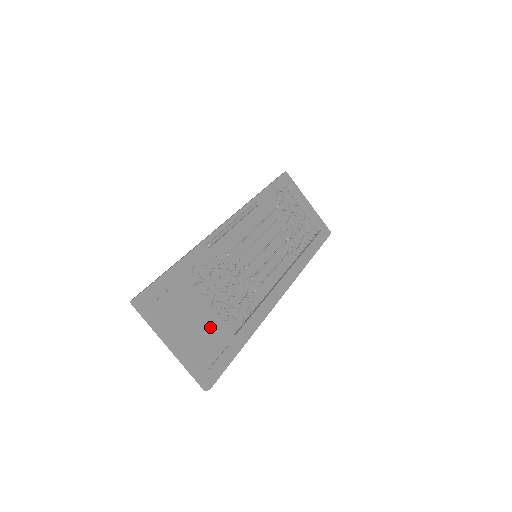
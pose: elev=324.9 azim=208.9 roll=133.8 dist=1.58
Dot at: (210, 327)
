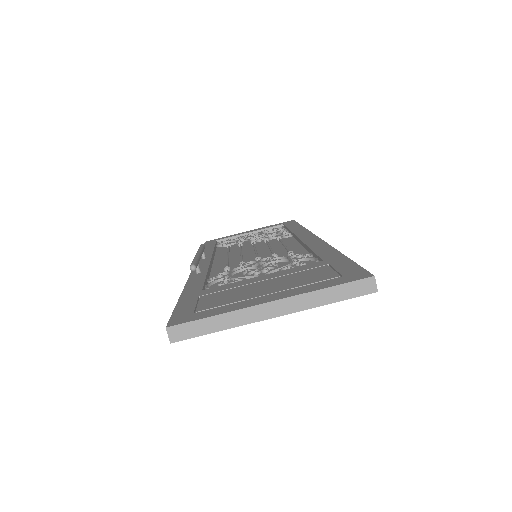
Dot at: (288, 276)
